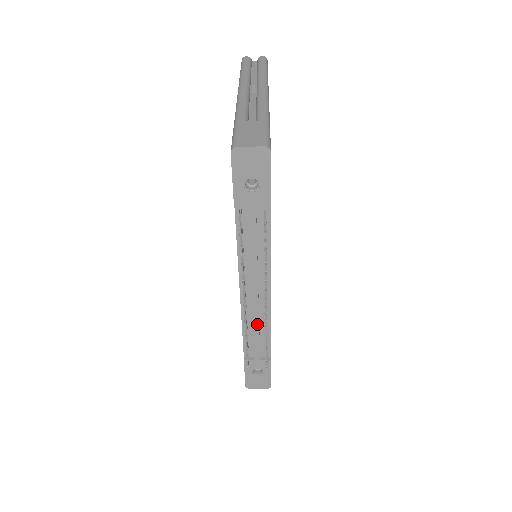
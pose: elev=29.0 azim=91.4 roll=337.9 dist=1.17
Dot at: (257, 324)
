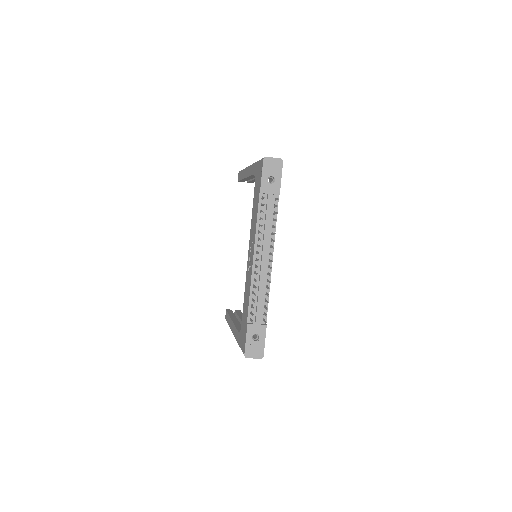
Dot at: (261, 287)
